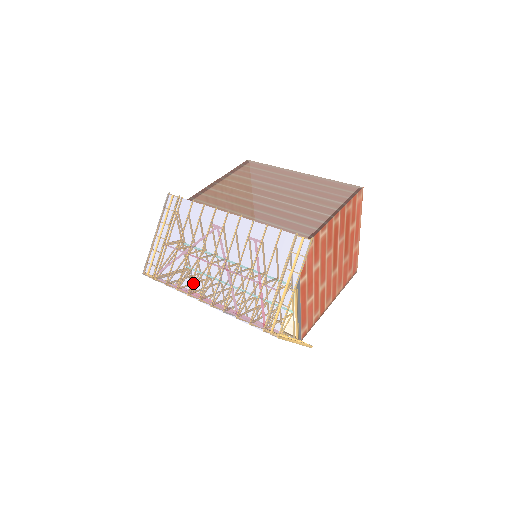
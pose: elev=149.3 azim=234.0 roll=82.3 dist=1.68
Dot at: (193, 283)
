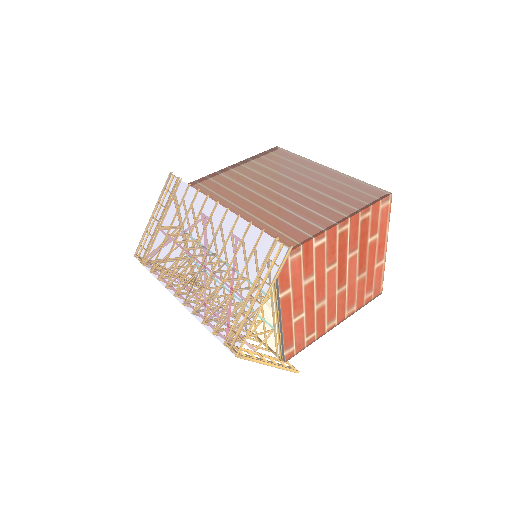
Dot at: (172, 275)
